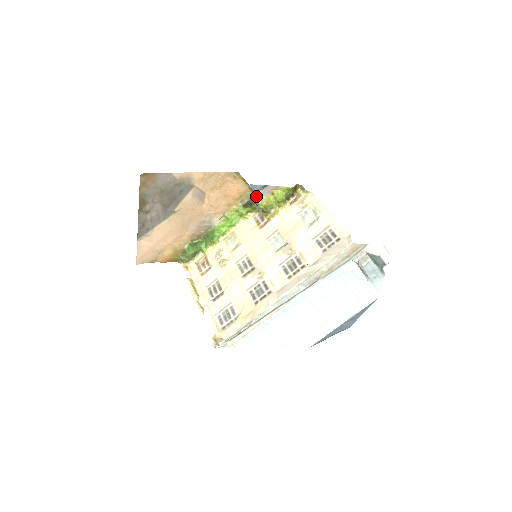
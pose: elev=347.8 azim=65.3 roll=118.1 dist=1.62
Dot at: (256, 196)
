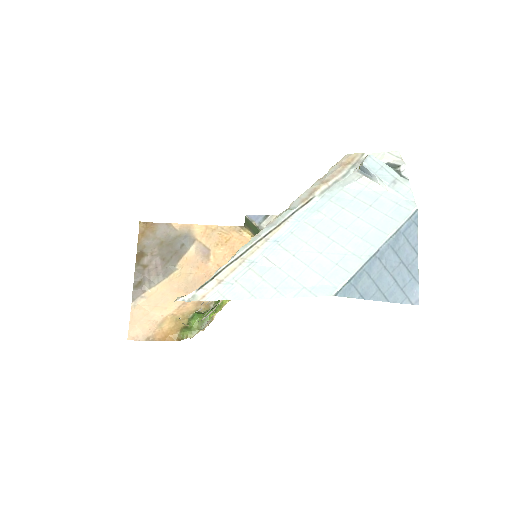
Dot at: occluded
